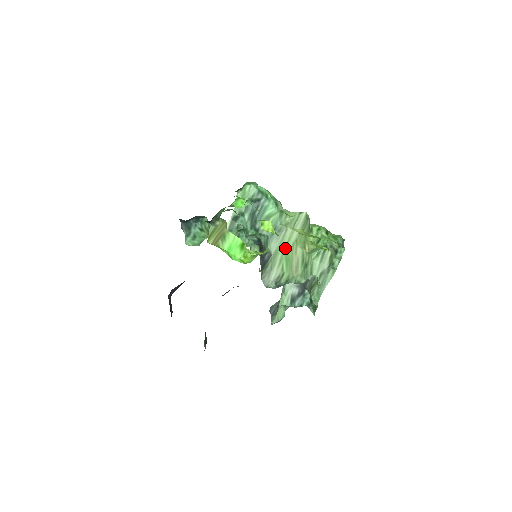
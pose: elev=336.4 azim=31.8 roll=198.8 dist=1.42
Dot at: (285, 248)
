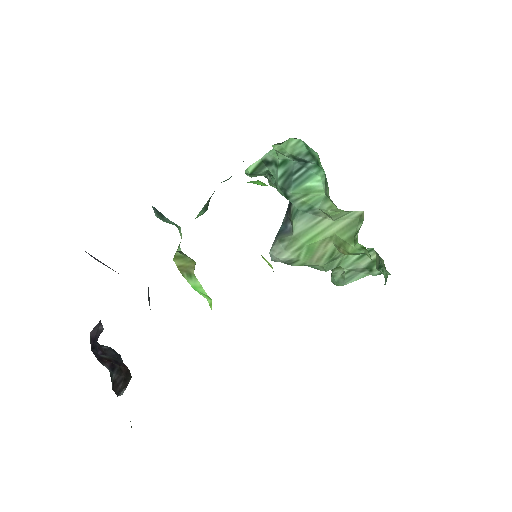
Dot at: (312, 238)
